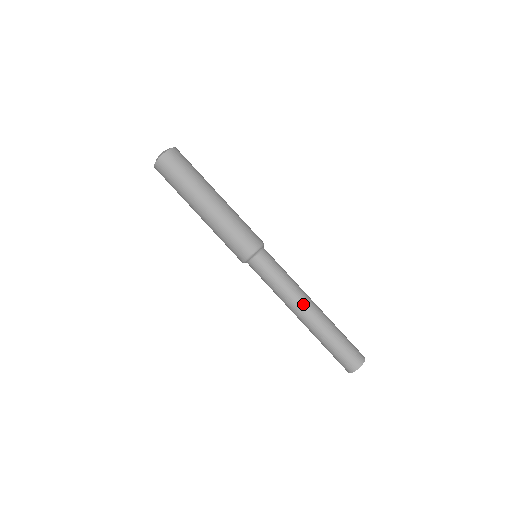
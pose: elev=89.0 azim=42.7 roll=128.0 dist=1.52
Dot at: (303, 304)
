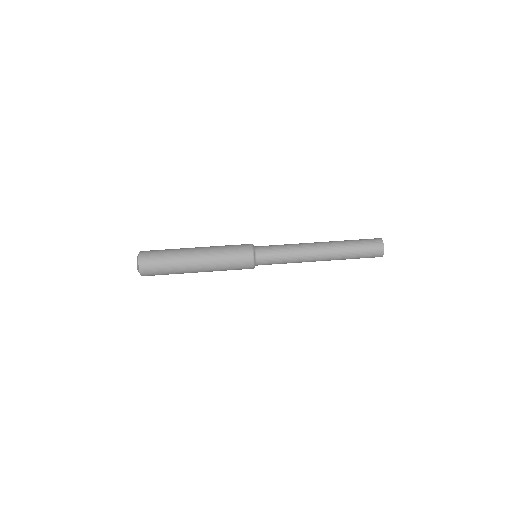
Dot at: (313, 252)
